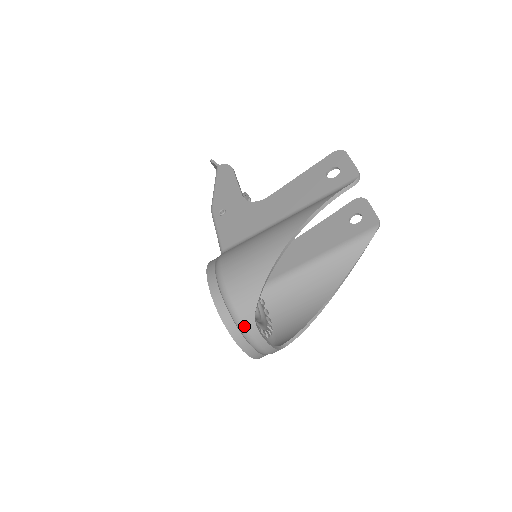
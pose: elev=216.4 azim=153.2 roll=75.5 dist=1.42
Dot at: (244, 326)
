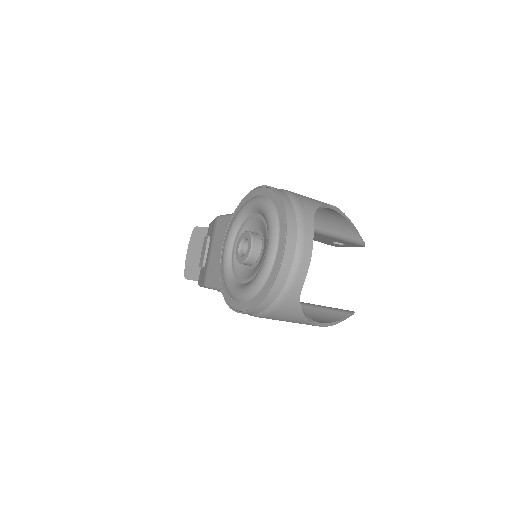
Dot at: (302, 213)
